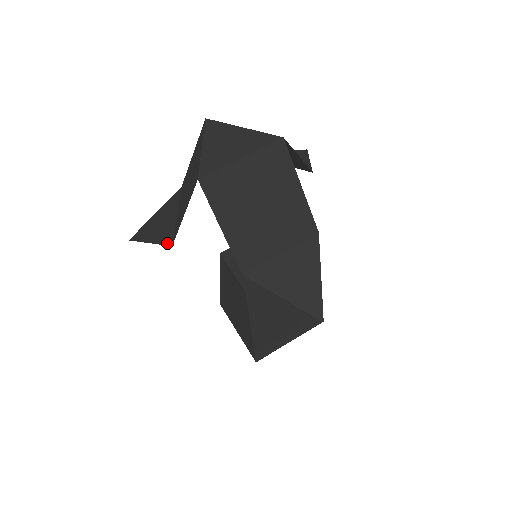
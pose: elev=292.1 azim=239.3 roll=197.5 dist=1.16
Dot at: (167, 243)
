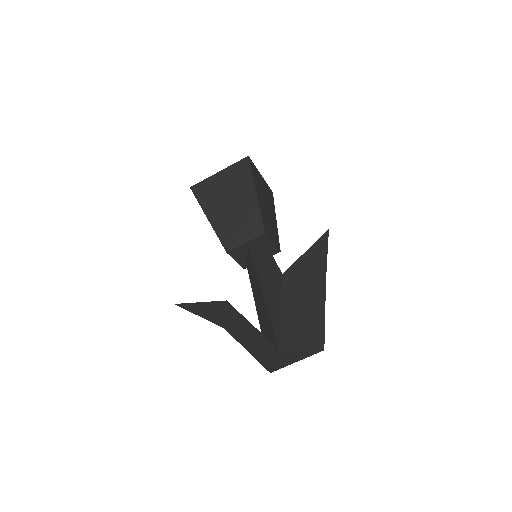
Dot at: (218, 325)
